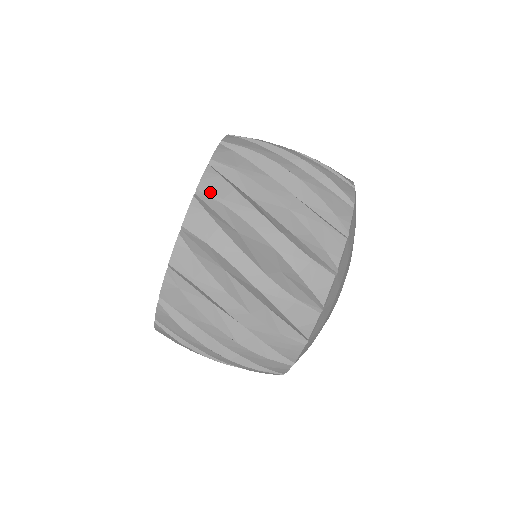
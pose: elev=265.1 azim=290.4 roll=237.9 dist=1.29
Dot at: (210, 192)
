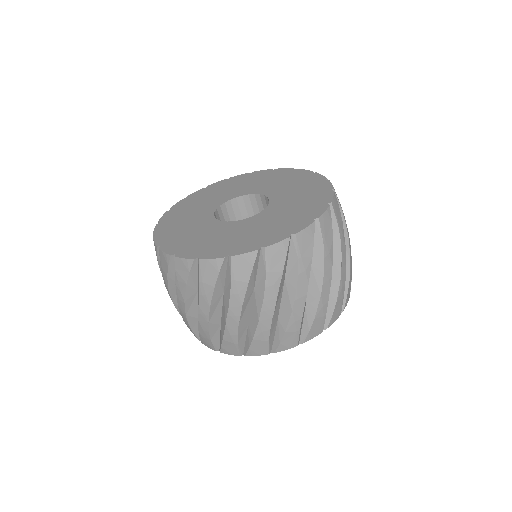
Dot at: (269, 259)
